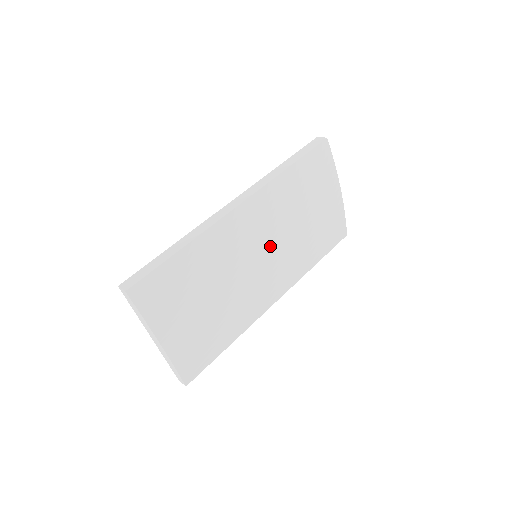
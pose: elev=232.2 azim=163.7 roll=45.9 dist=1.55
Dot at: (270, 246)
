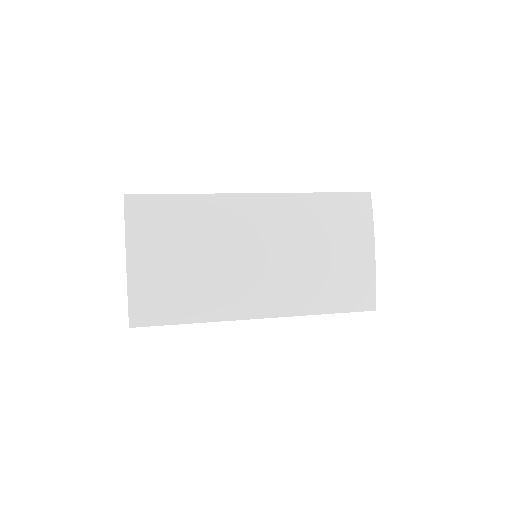
Dot at: (271, 250)
